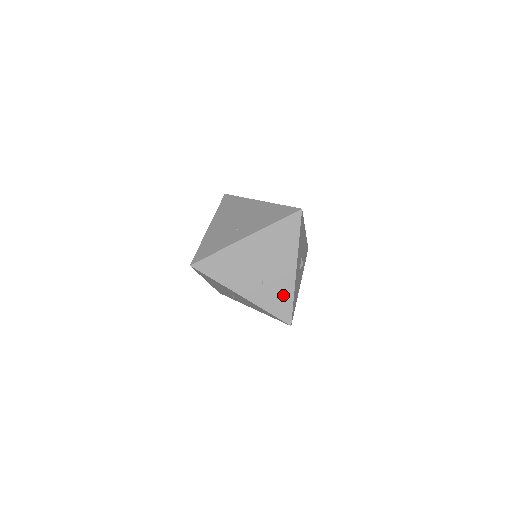
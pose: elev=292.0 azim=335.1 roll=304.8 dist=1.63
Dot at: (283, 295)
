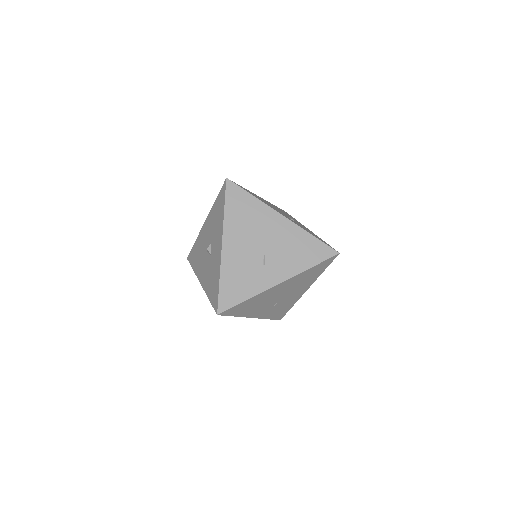
Dot at: (286, 307)
